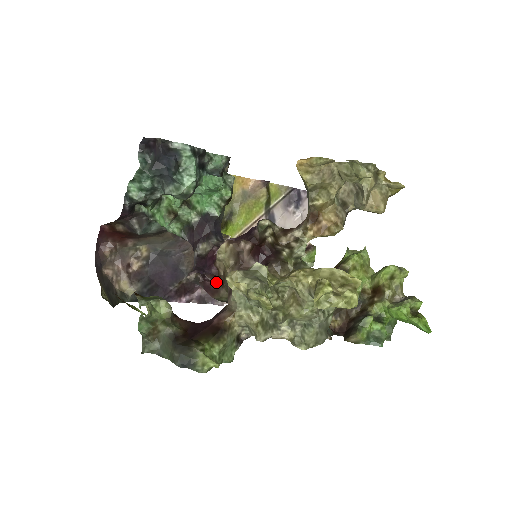
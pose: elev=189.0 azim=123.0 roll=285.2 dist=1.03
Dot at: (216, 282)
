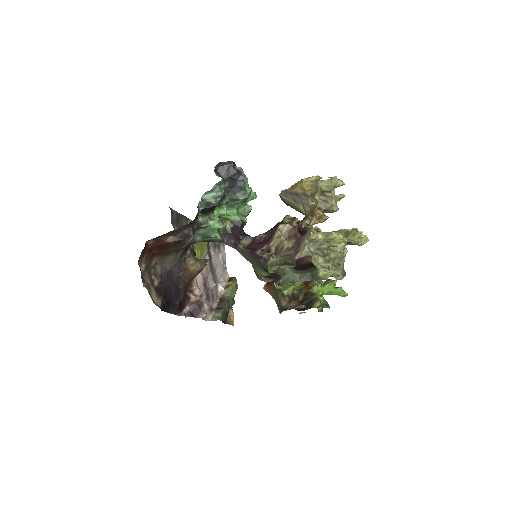
Dot at: (271, 256)
